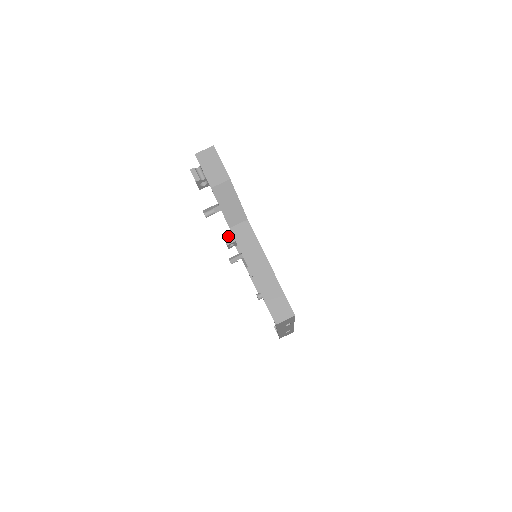
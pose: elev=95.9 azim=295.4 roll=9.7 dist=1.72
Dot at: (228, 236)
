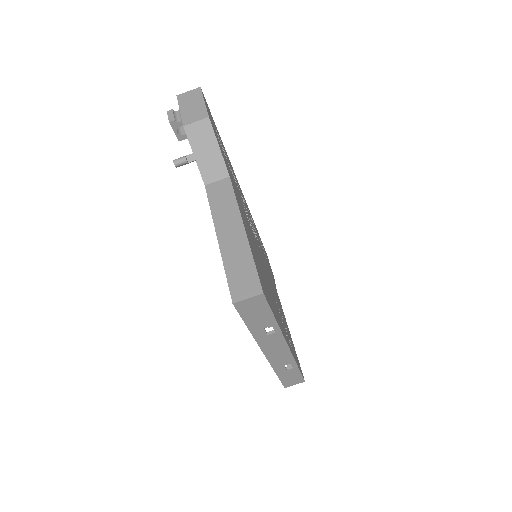
Dot at: occluded
